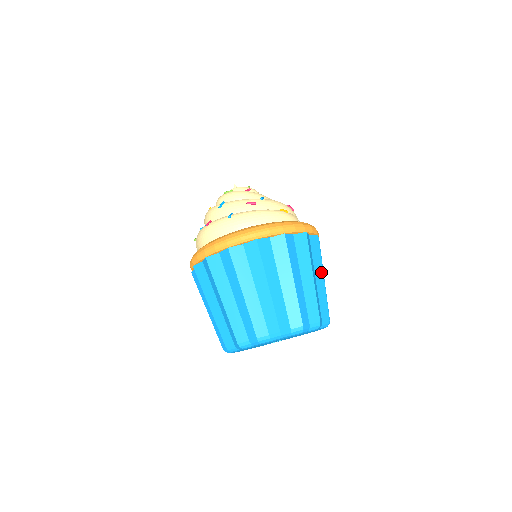
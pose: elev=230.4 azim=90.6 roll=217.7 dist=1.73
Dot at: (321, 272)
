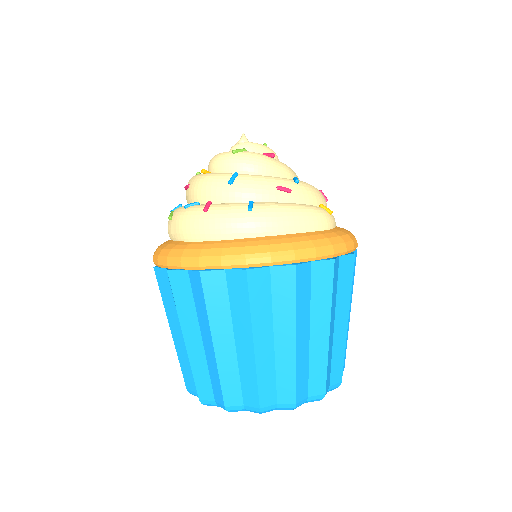
Dot at: (350, 304)
